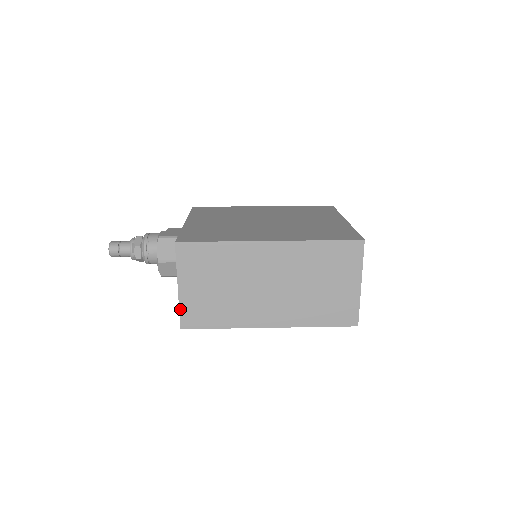
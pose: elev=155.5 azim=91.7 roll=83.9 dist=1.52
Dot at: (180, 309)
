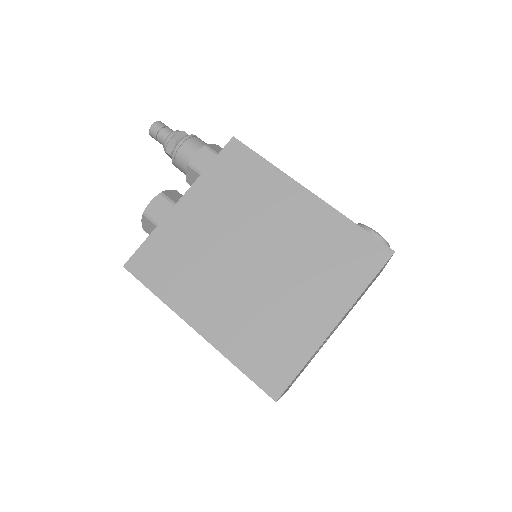
Dot at: occluded
